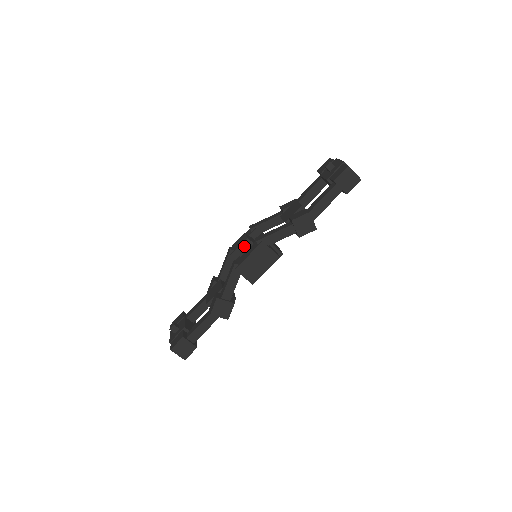
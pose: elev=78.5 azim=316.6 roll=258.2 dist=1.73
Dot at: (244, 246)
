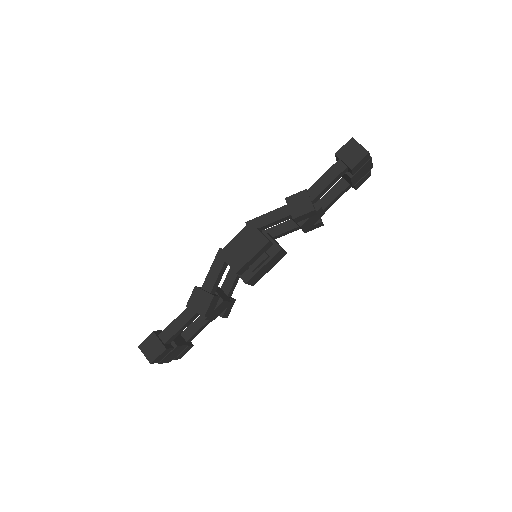
Dot at: occluded
